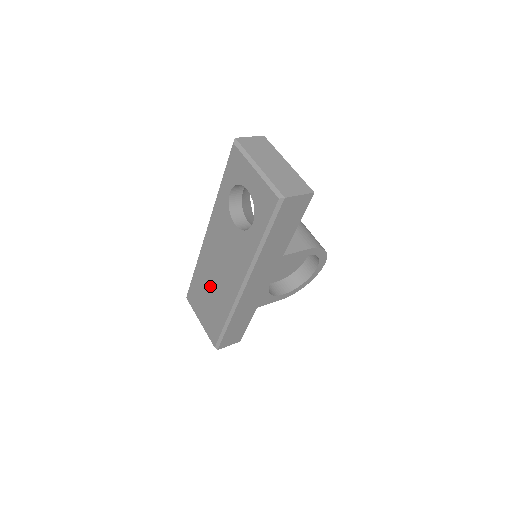
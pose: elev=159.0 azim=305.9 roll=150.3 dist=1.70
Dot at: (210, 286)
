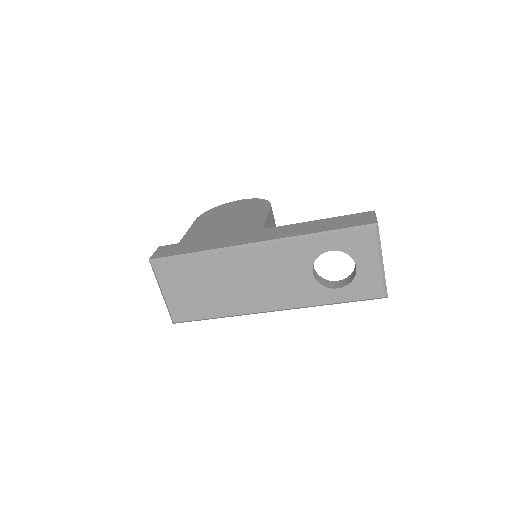
Dot at: (218, 283)
